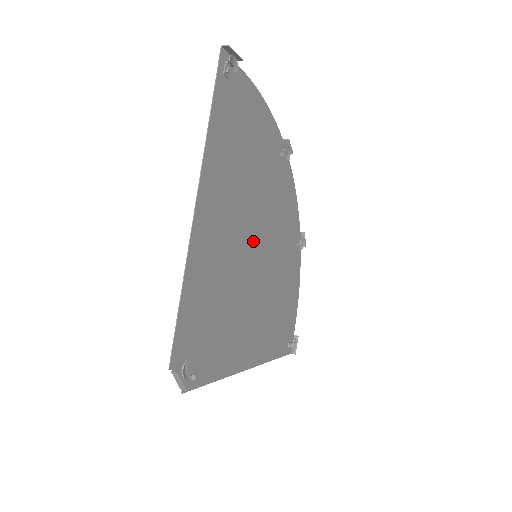
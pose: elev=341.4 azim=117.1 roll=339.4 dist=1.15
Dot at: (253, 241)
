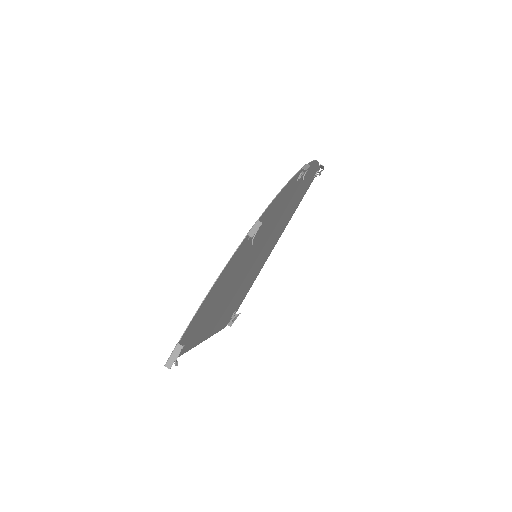
Dot at: (249, 264)
